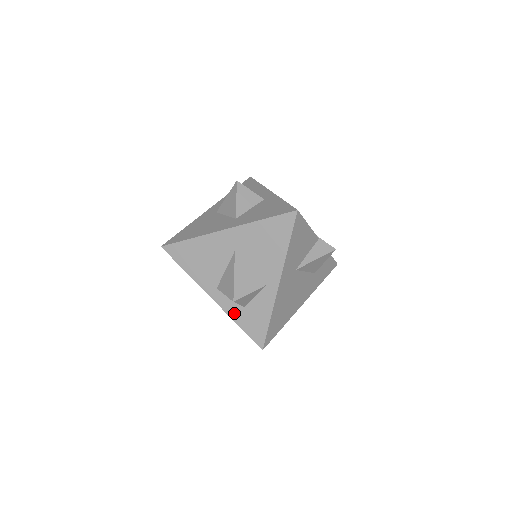
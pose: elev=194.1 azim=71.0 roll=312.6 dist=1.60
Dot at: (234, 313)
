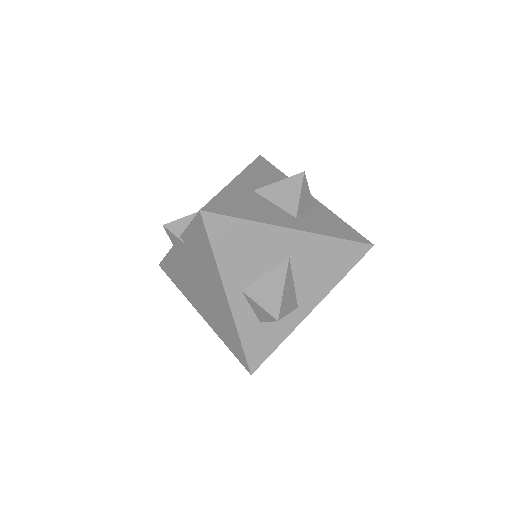
Dot at: (244, 326)
